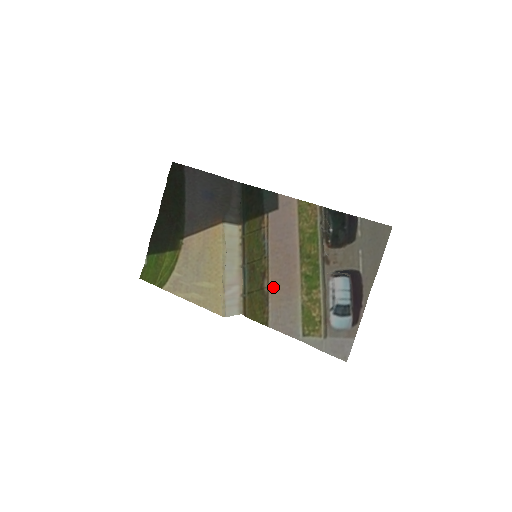
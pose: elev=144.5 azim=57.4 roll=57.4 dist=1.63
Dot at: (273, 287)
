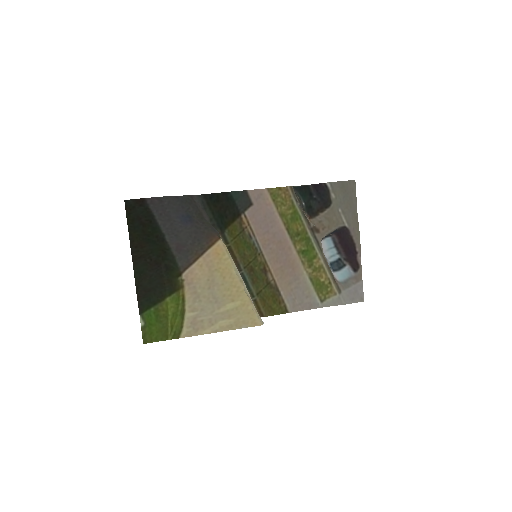
Dot at: (278, 276)
